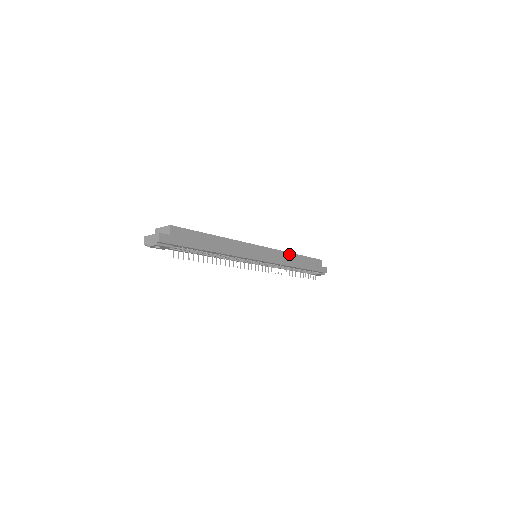
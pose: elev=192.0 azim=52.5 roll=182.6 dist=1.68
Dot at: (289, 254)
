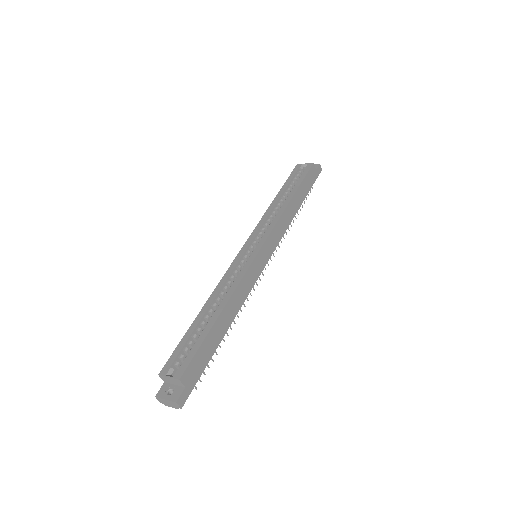
Dot at: (285, 211)
